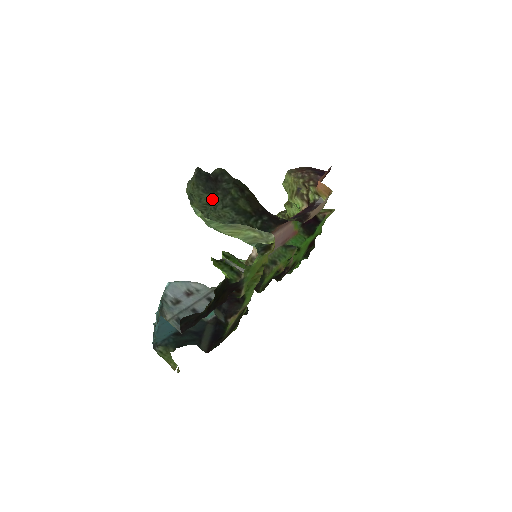
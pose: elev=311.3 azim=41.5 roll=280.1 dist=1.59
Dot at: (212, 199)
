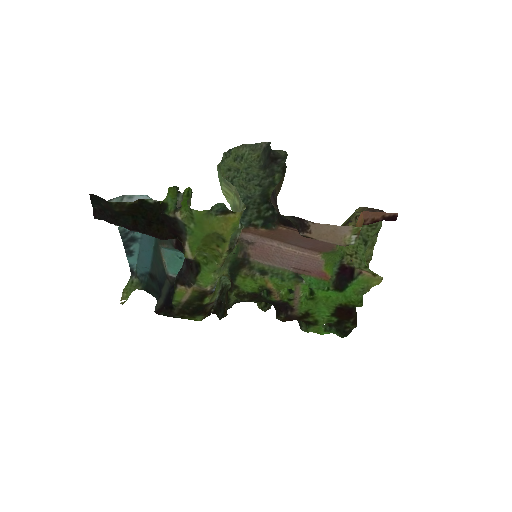
Dot at: (257, 173)
